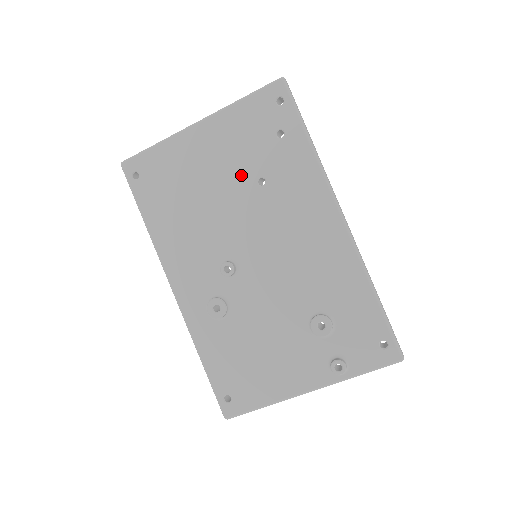
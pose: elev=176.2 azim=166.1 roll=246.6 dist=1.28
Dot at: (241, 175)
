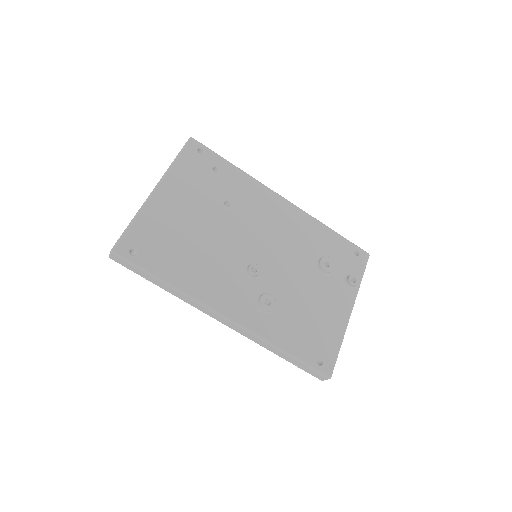
Dot at: (212, 207)
